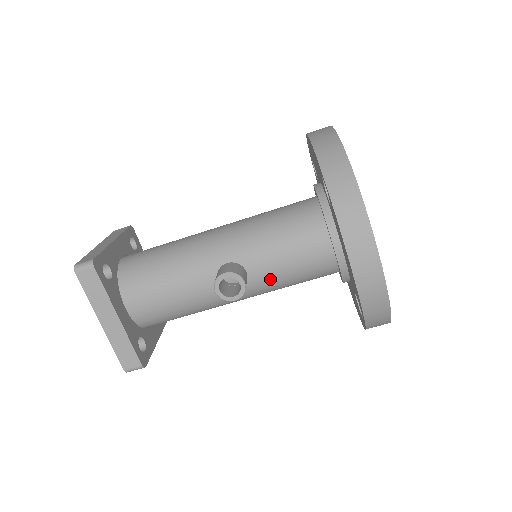
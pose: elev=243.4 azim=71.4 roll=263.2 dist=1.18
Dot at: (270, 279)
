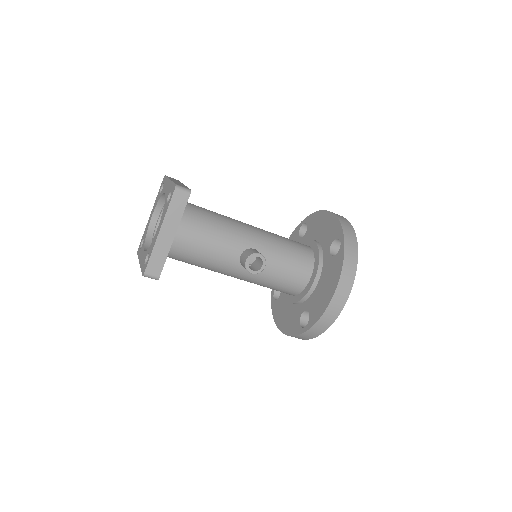
Dot at: (267, 274)
